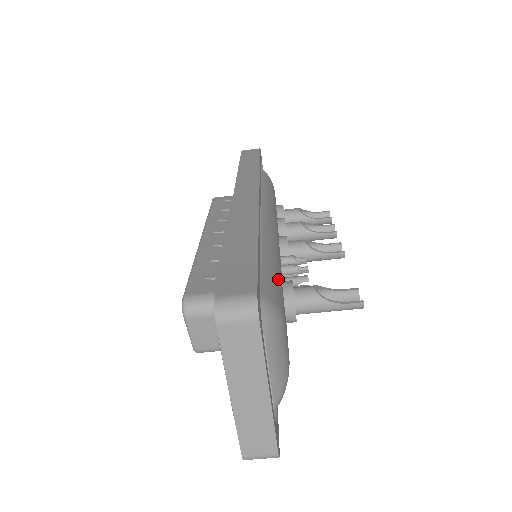
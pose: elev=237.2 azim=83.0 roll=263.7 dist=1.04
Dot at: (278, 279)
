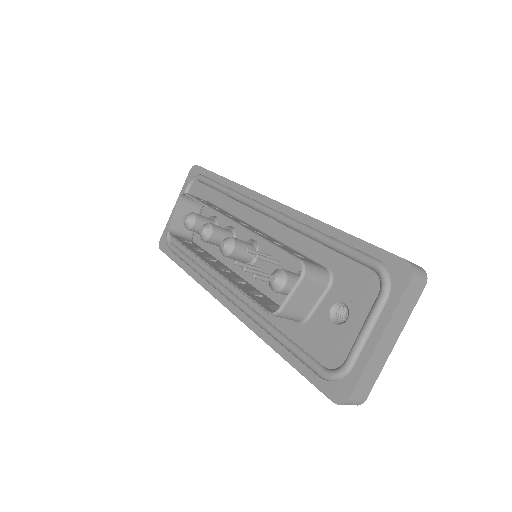
Dot at: occluded
